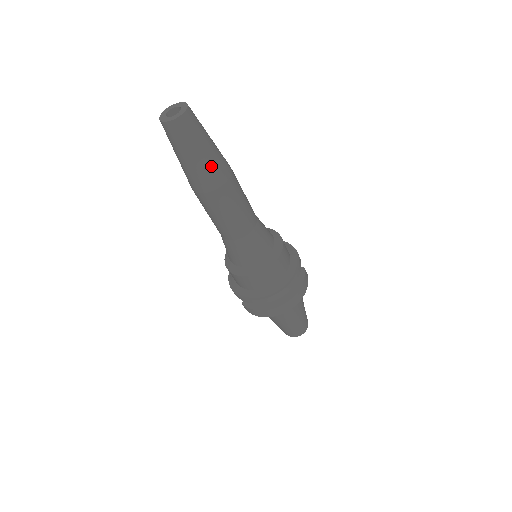
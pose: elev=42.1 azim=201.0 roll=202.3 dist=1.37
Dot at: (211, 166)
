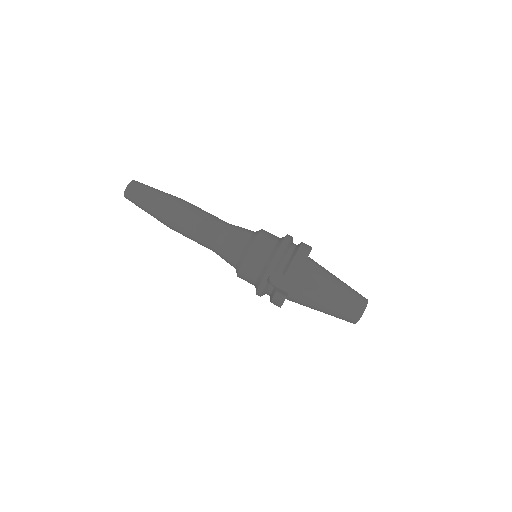
Dot at: (169, 194)
